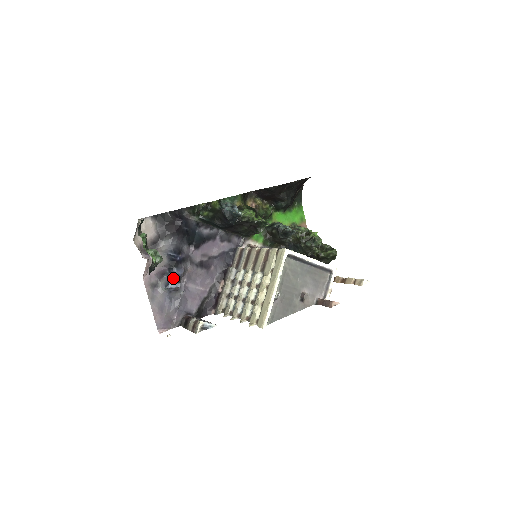
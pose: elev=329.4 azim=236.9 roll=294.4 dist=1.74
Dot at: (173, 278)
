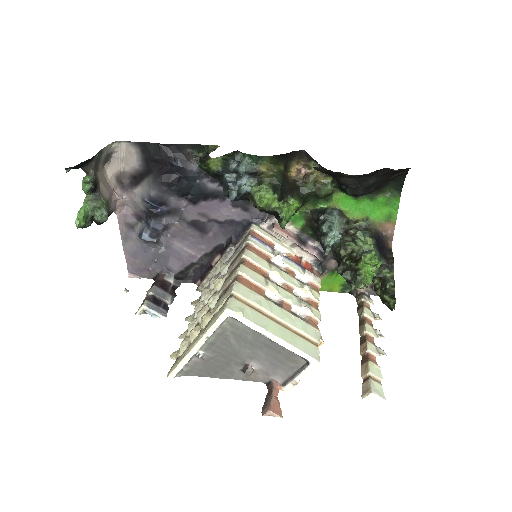
Dot at: (149, 229)
